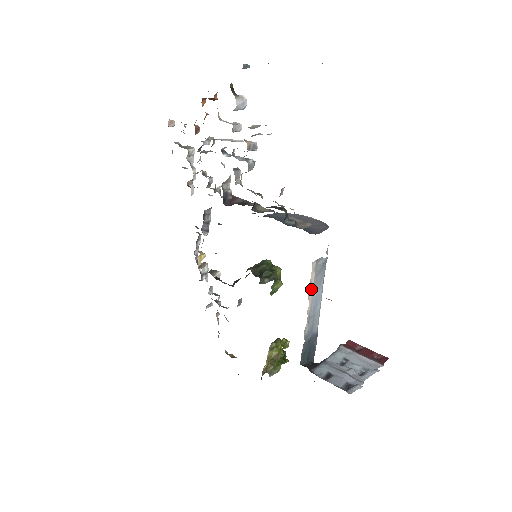
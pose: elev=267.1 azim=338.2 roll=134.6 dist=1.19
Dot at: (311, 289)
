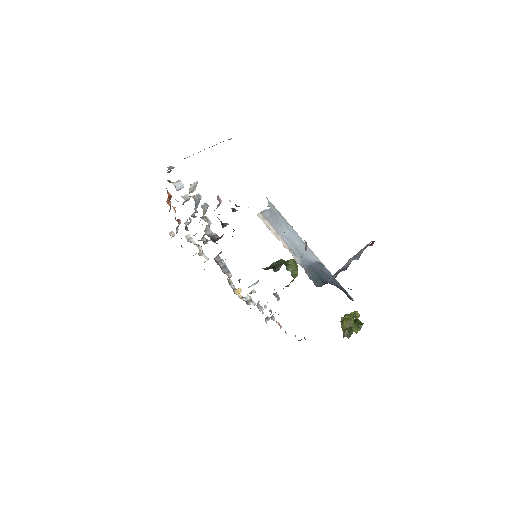
Dot at: (273, 232)
